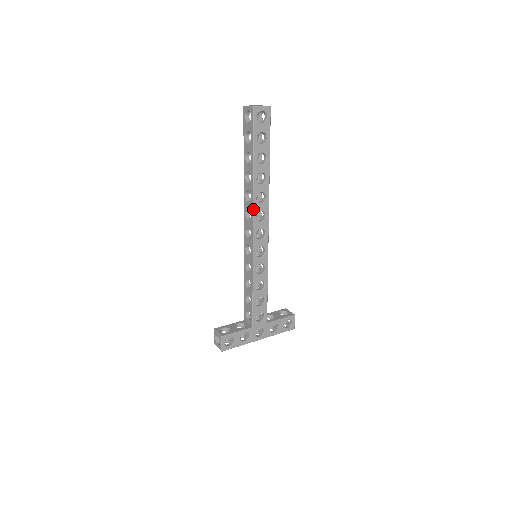
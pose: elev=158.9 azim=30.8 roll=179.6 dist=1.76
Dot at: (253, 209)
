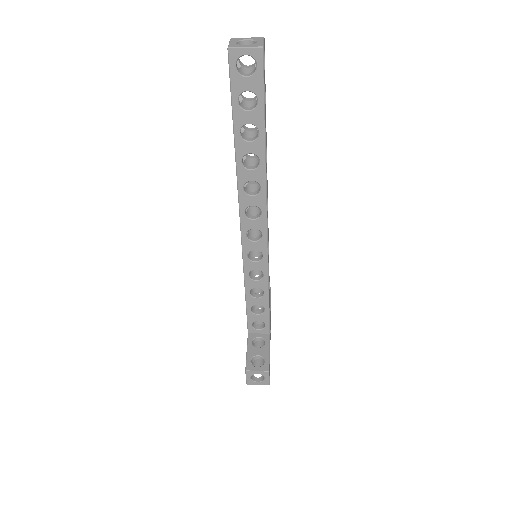
Dot at: occluded
